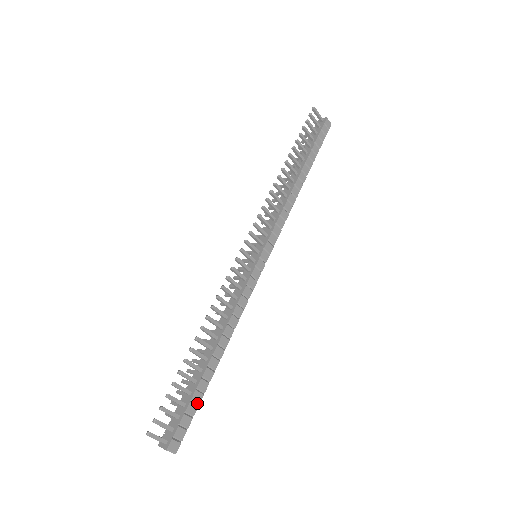
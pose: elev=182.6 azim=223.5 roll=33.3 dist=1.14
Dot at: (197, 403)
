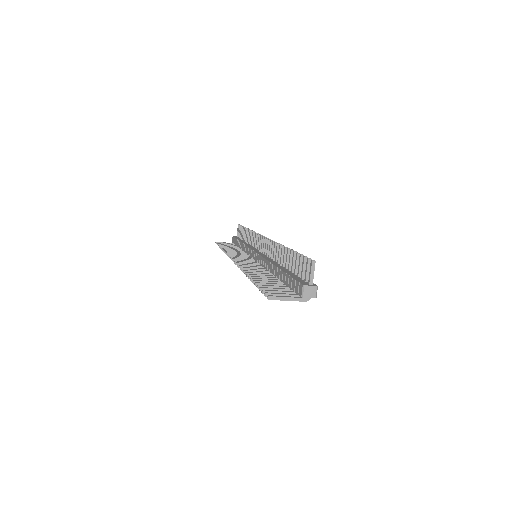
Dot at: occluded
